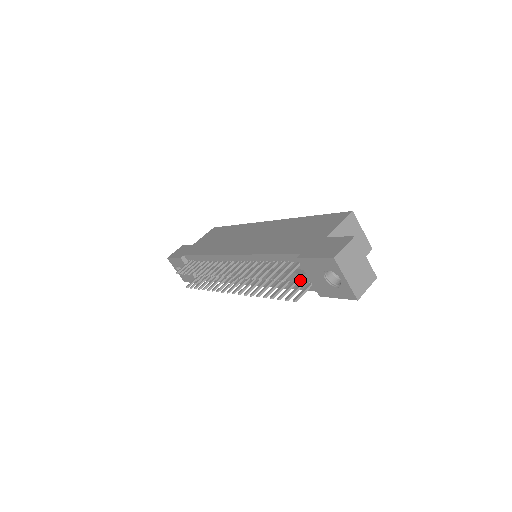
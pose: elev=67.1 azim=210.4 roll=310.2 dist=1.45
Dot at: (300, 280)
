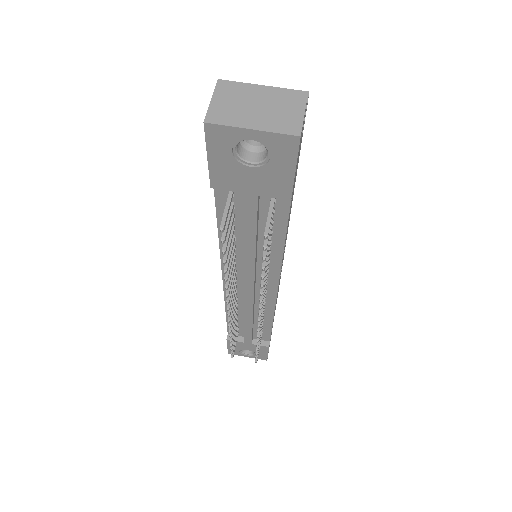
Dot at: (256, 211)
